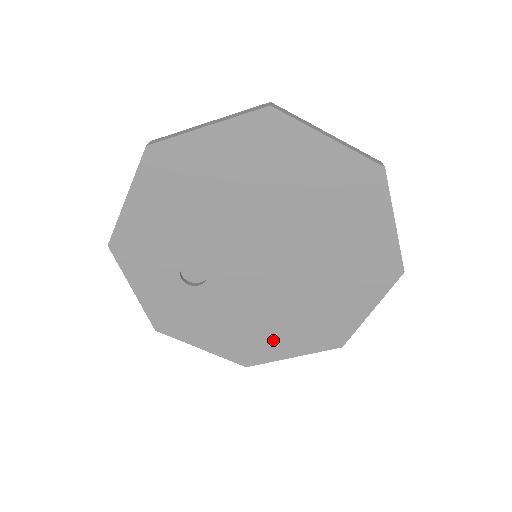
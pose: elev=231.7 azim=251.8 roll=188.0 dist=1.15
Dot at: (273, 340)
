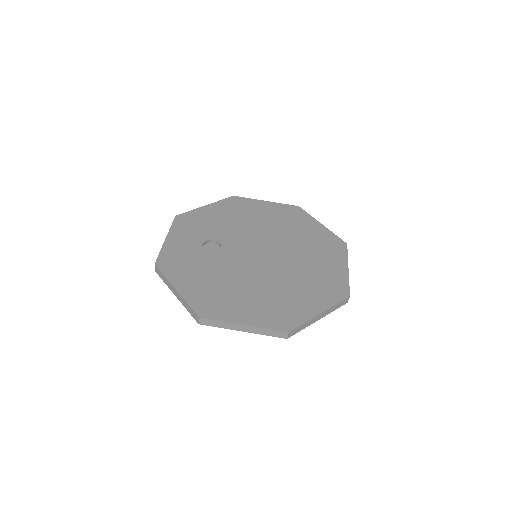
Dot at: (236, 305)
